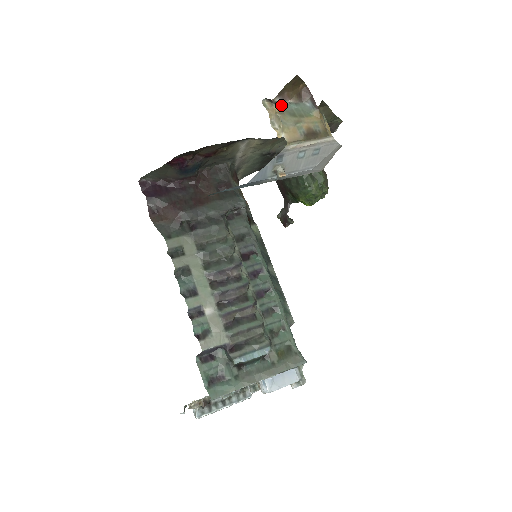
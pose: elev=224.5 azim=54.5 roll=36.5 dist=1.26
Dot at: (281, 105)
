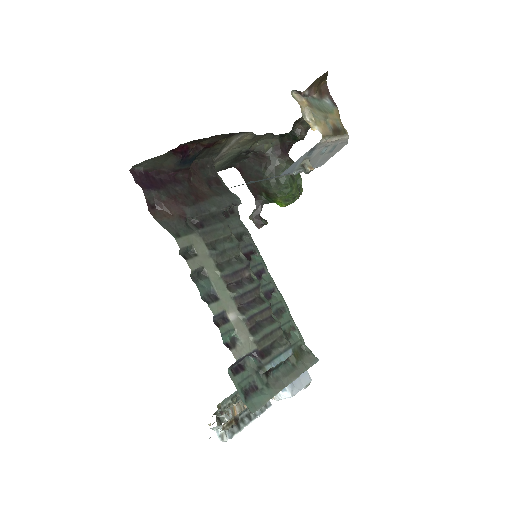
Dot at: (308, 99)
